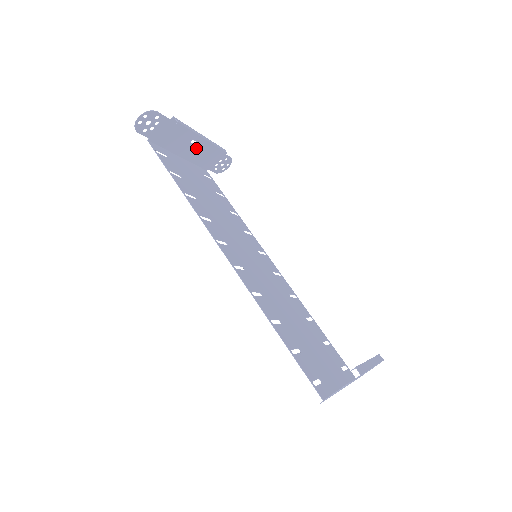
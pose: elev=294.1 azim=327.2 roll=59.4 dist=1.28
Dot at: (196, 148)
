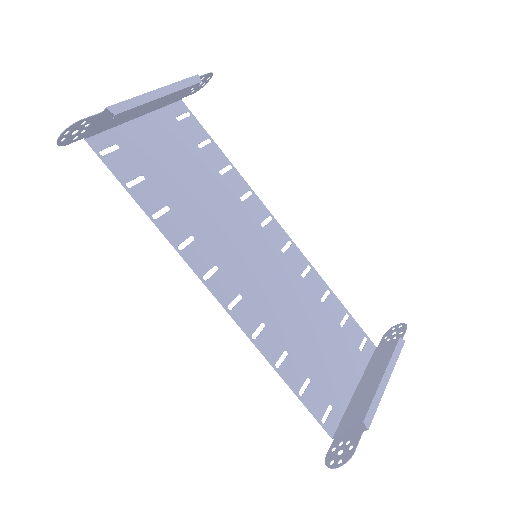
Dot at: occluded
